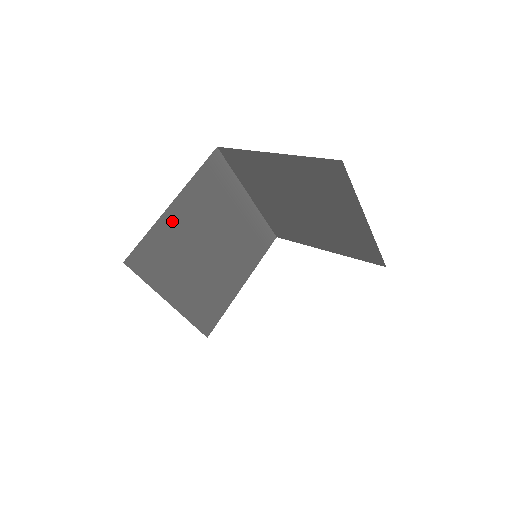
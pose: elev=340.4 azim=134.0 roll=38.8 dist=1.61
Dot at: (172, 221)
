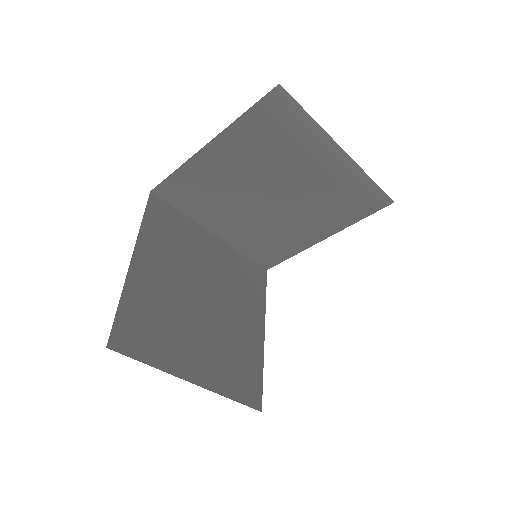
Dot at: (209, 163)
